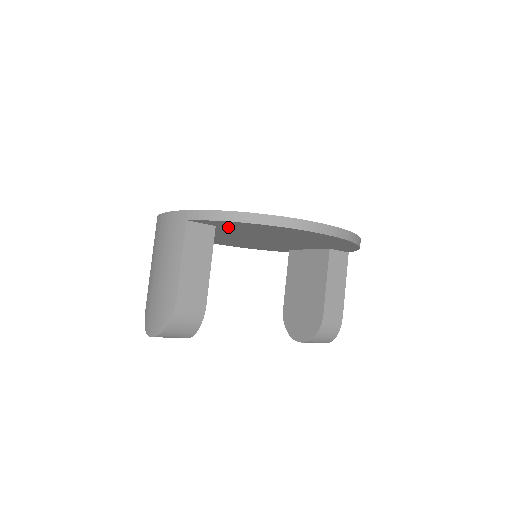
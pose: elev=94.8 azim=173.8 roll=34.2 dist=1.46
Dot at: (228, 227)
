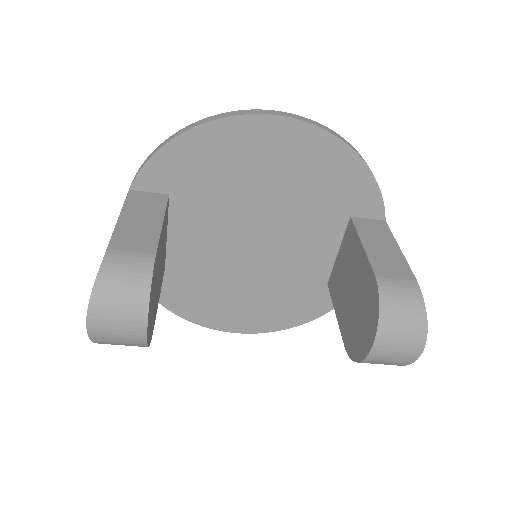
Dot at: (183, 189)
